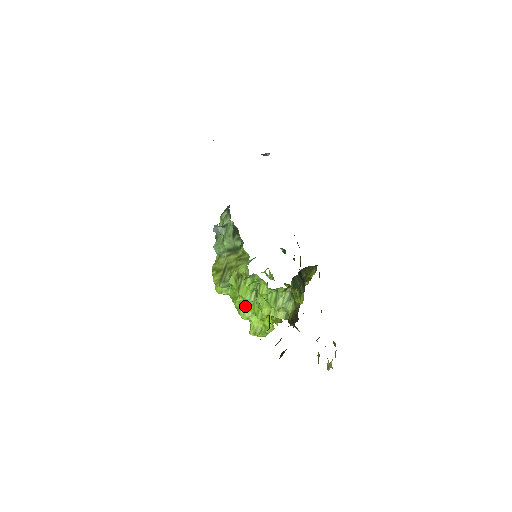
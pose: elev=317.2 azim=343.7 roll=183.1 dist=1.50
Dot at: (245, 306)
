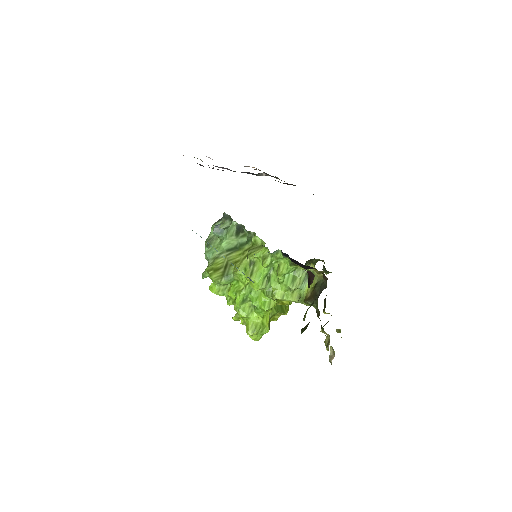
Dot at: (245, 302)
